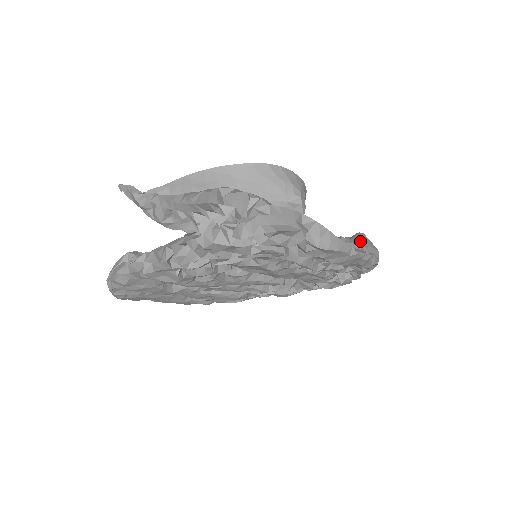
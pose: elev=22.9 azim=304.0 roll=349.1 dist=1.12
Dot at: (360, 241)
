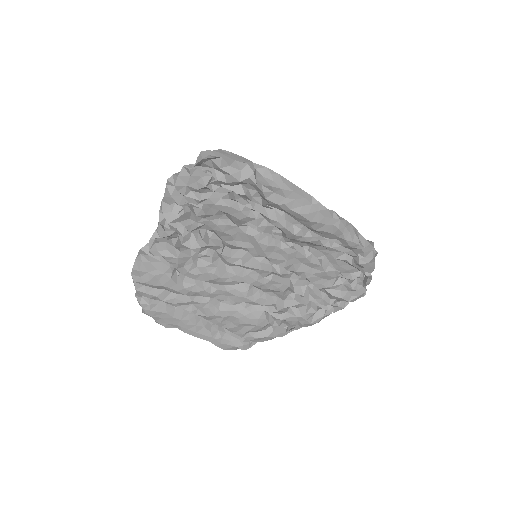
Dot at: occluded
